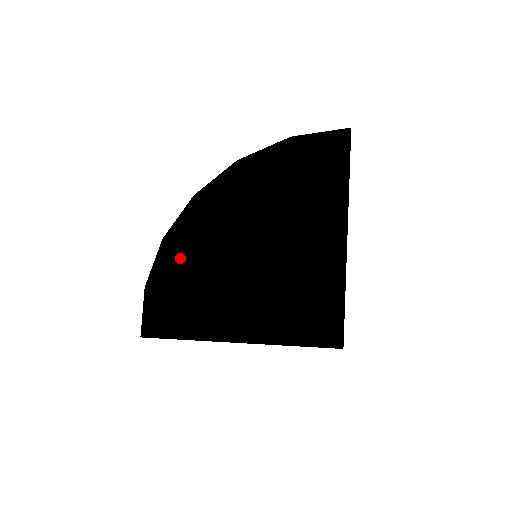
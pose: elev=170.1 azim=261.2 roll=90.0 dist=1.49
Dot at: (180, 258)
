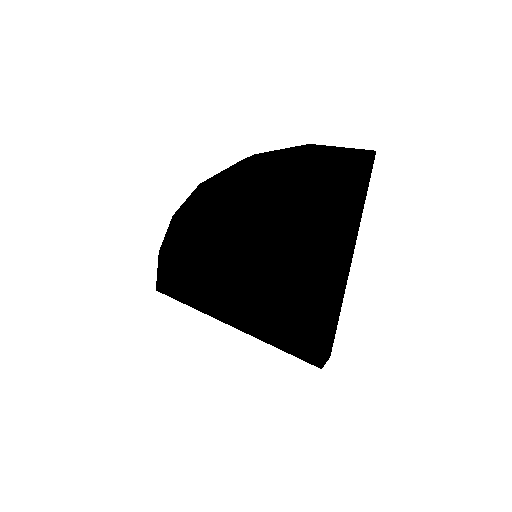
Dot at: (187, 238)
